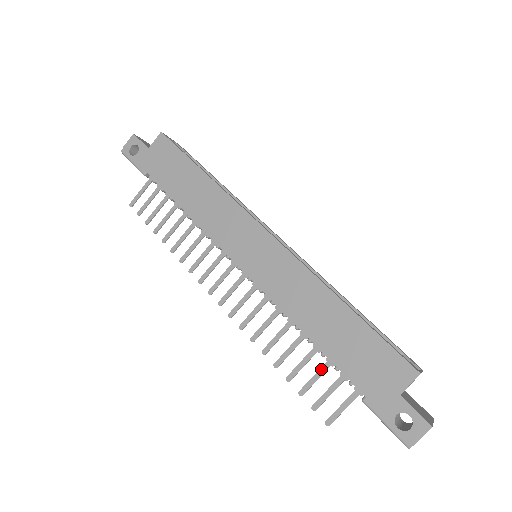
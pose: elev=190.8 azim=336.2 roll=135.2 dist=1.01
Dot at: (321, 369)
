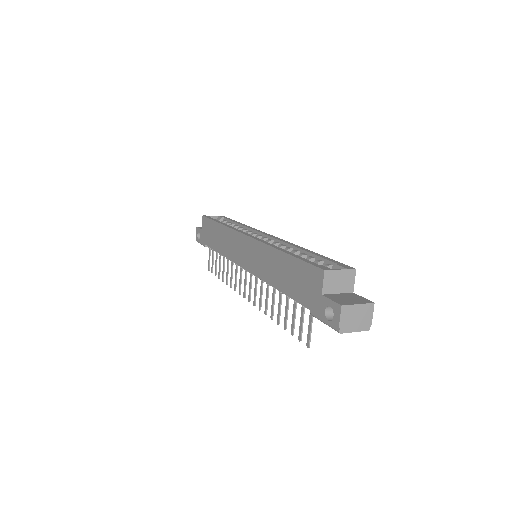
Dot at: (293, 308)
